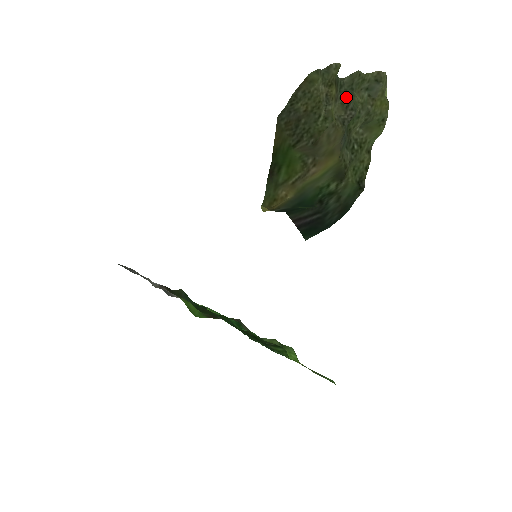
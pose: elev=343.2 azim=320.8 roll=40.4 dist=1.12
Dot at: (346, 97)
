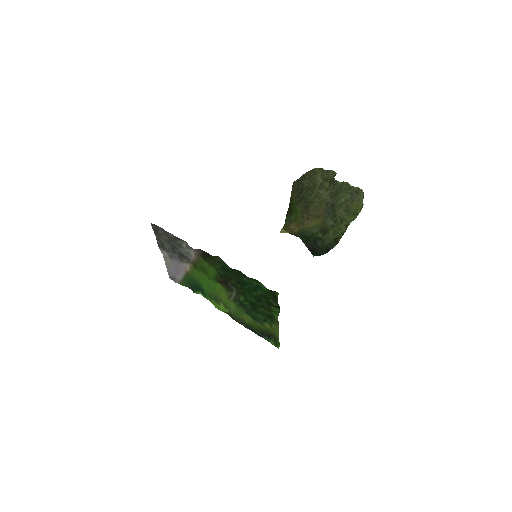
Dot at: (335, 191)
